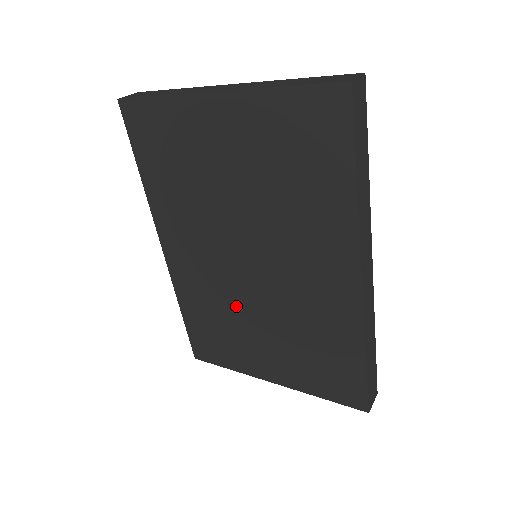
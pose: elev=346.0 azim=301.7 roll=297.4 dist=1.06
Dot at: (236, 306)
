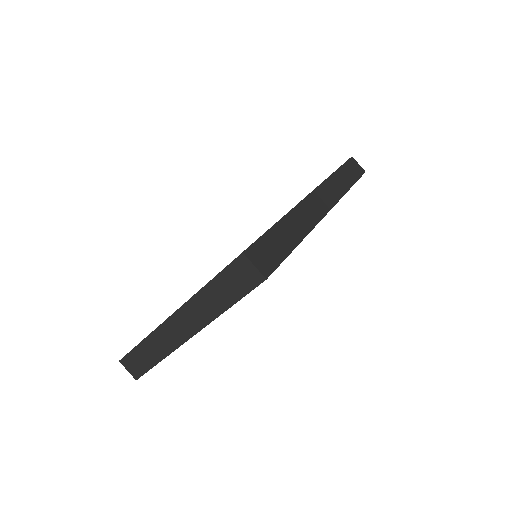
Dot at: occluded
